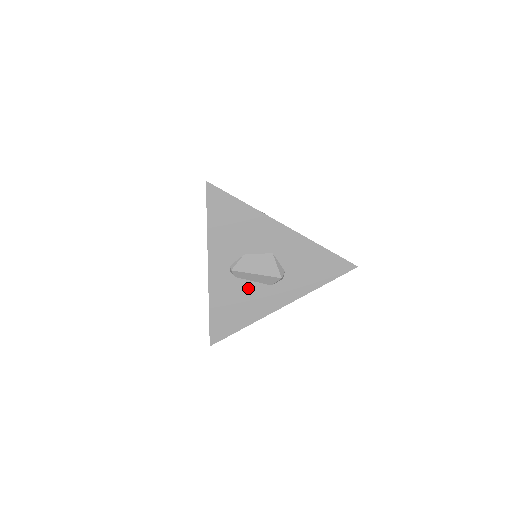
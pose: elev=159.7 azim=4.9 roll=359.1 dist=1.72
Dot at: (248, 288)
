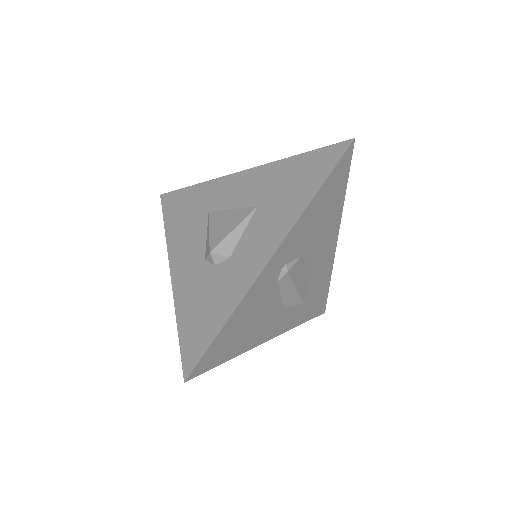
Dot at: (272, 303)
